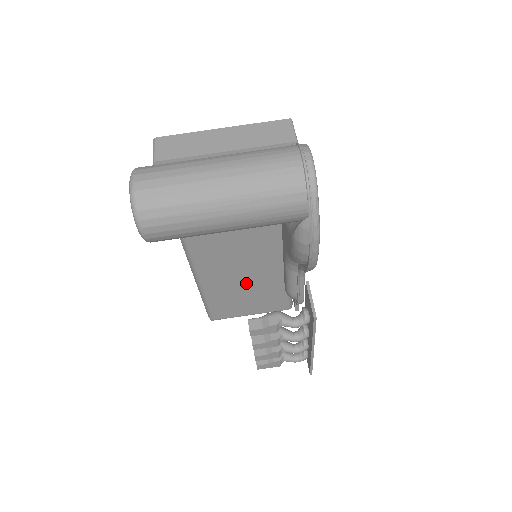
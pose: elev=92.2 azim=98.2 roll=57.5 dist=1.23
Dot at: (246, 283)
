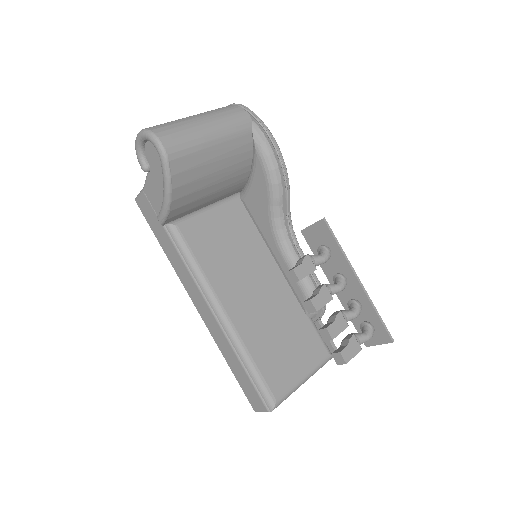
Dot at: (271, 316)
